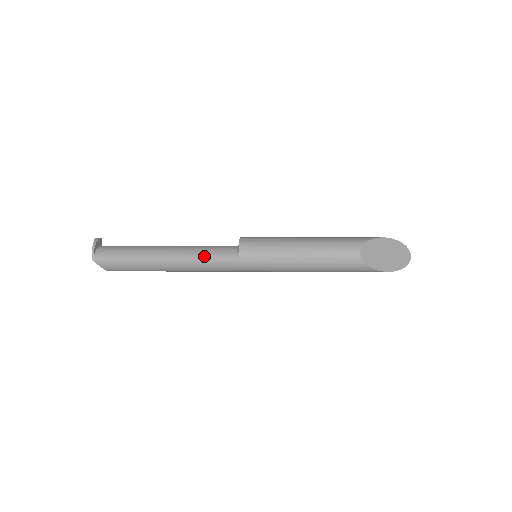
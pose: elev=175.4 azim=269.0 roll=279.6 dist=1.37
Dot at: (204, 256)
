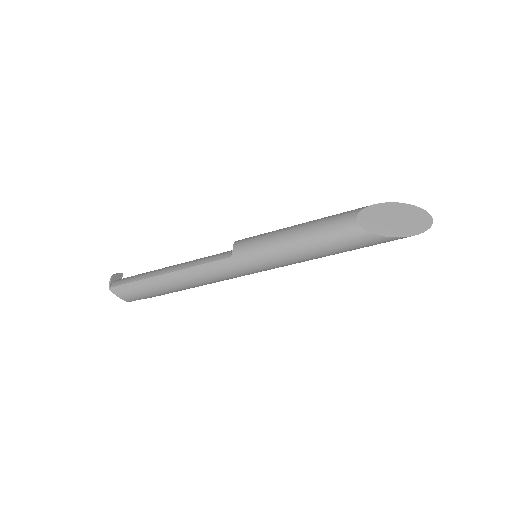
Dot at: (201, 263)
